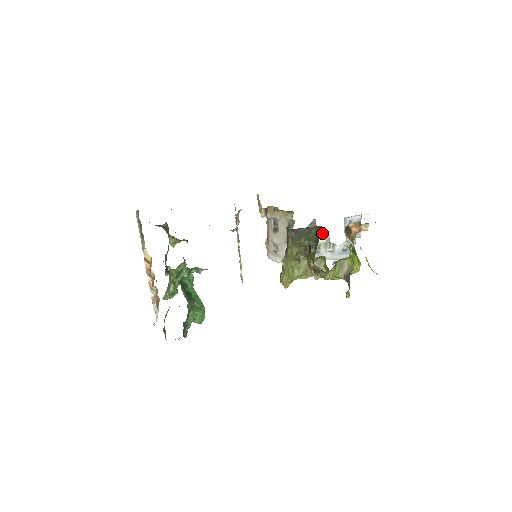
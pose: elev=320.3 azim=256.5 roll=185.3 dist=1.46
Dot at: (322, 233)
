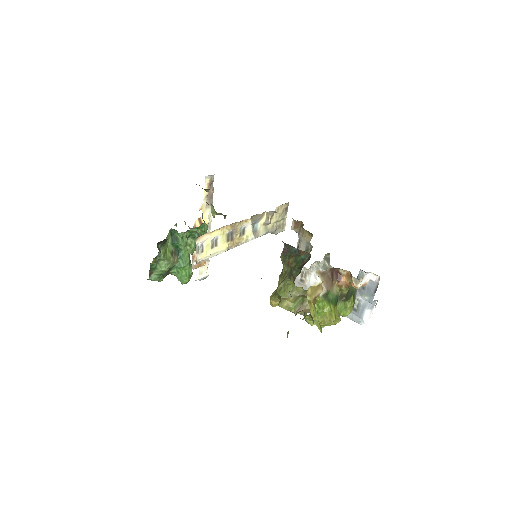
Dot at: occluded
